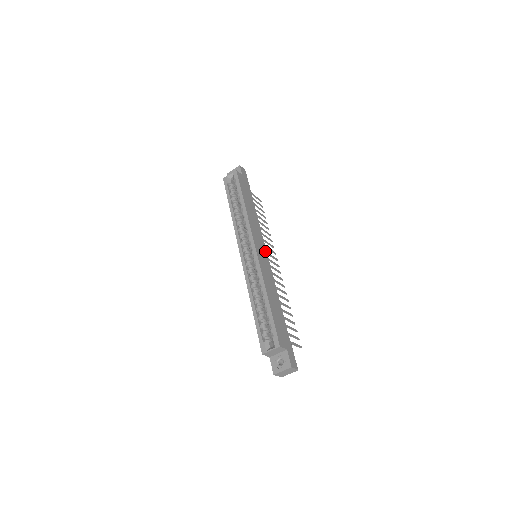
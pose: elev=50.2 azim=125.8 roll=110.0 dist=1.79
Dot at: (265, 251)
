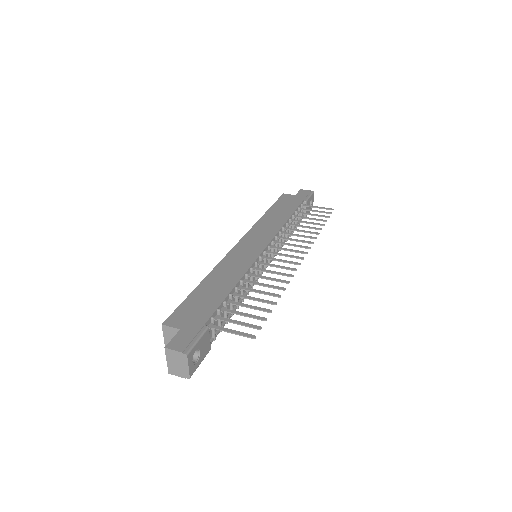
Dot at: (264, 245)
